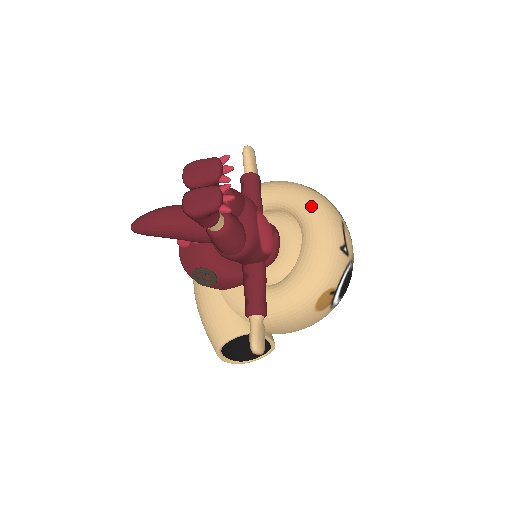
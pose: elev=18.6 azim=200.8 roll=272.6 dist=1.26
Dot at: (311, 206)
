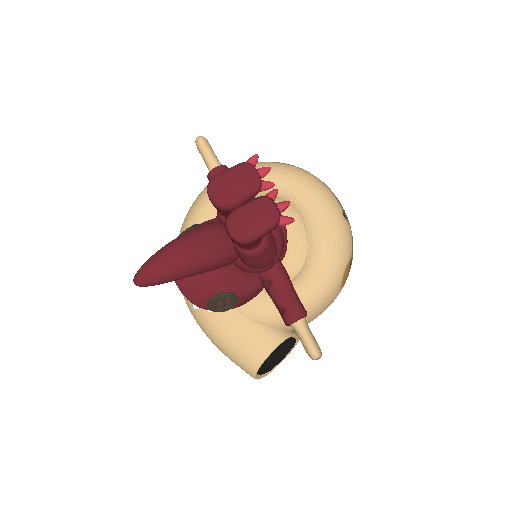
Dot at: (298, 182)
